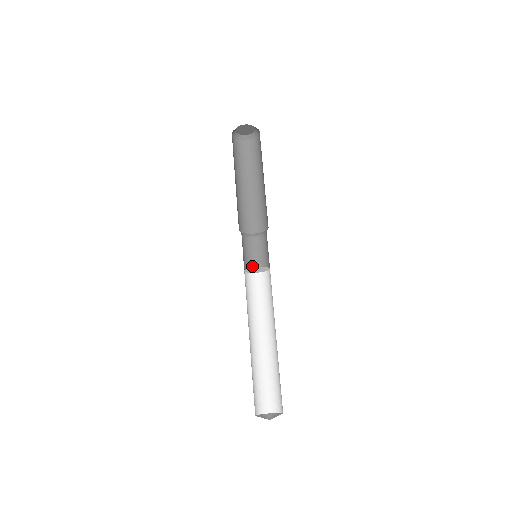
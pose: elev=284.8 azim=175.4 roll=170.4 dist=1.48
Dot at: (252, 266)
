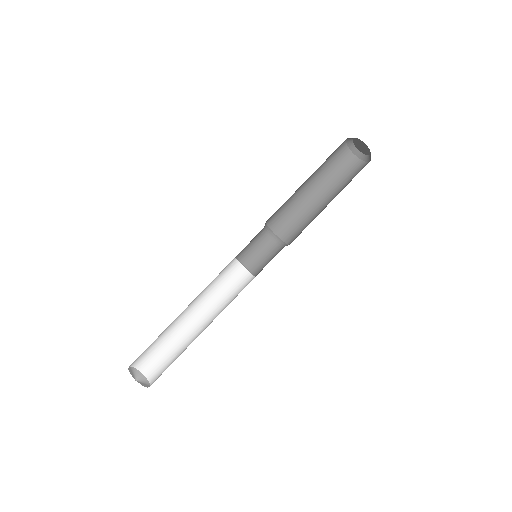
Dot at: (251, 262)
